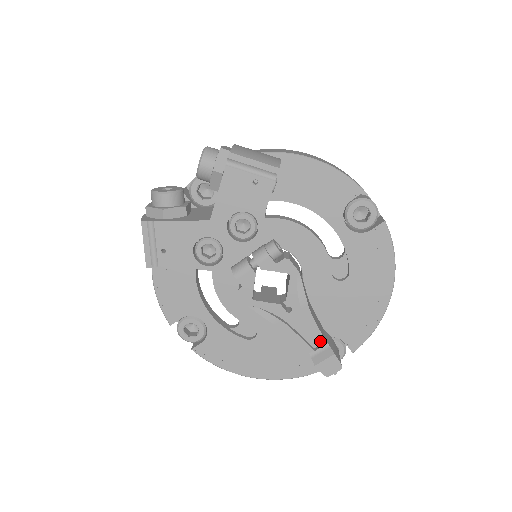
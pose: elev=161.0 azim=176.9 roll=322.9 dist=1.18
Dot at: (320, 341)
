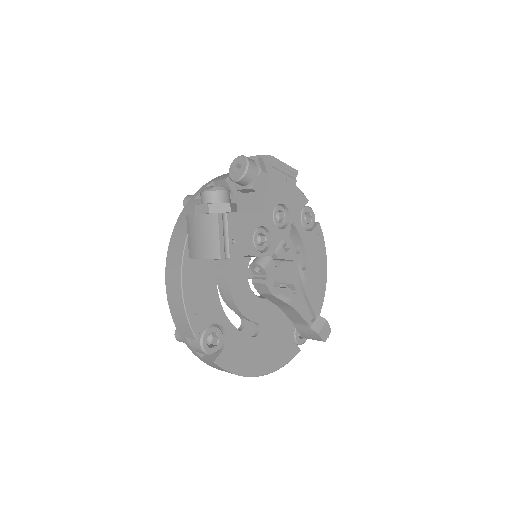
Dot at: (315, 314)
